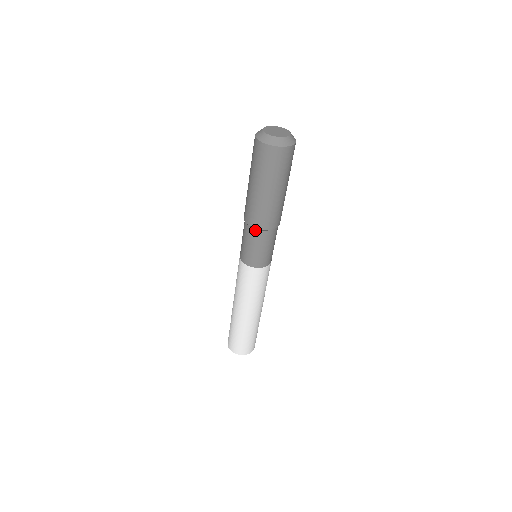
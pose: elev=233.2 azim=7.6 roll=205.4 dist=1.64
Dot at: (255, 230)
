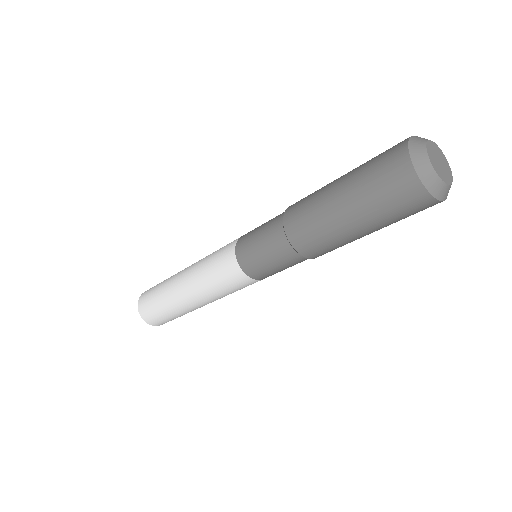
Dot at: (292, 249)
